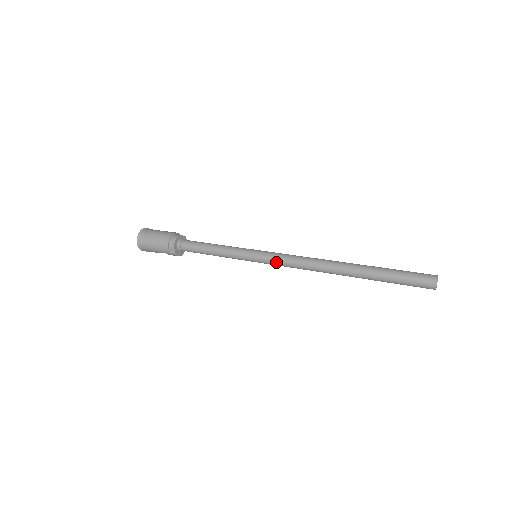
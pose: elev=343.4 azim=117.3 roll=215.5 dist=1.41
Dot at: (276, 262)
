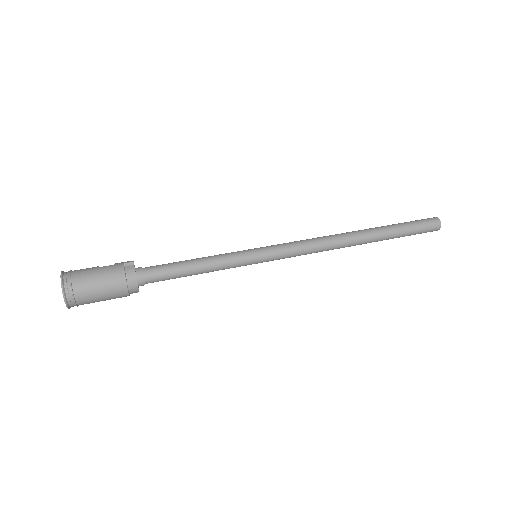
Dot at: occluded
